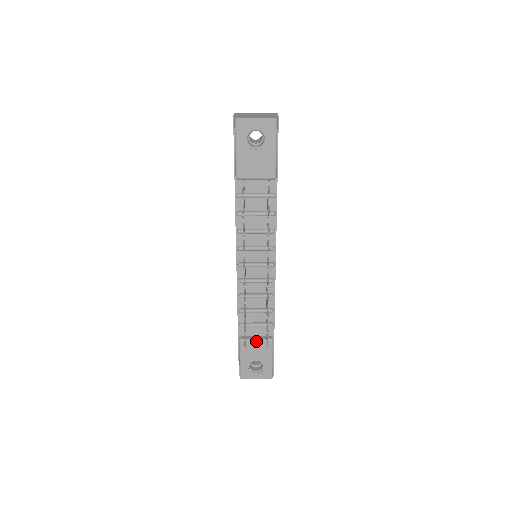
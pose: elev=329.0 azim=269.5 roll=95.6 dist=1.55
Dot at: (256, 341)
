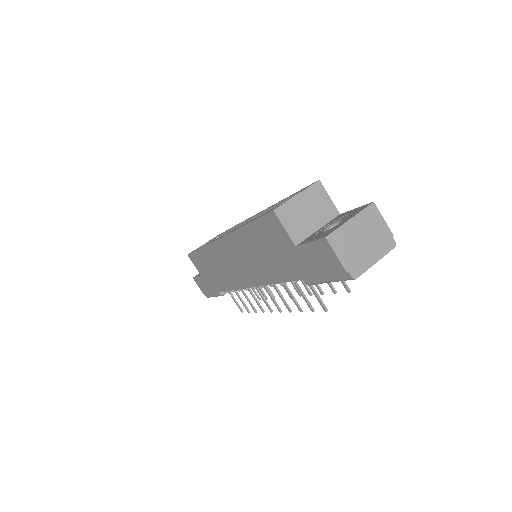
Dot at: occluded
